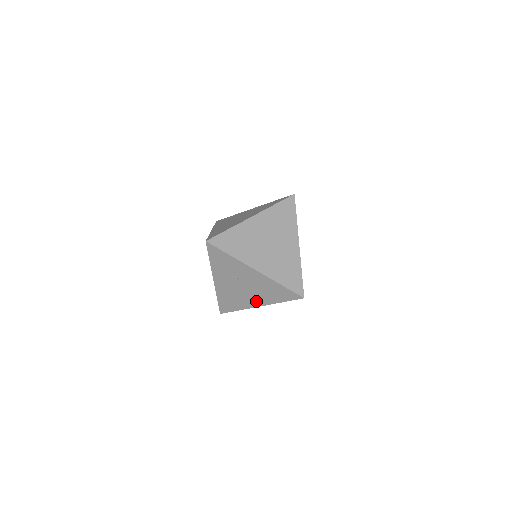
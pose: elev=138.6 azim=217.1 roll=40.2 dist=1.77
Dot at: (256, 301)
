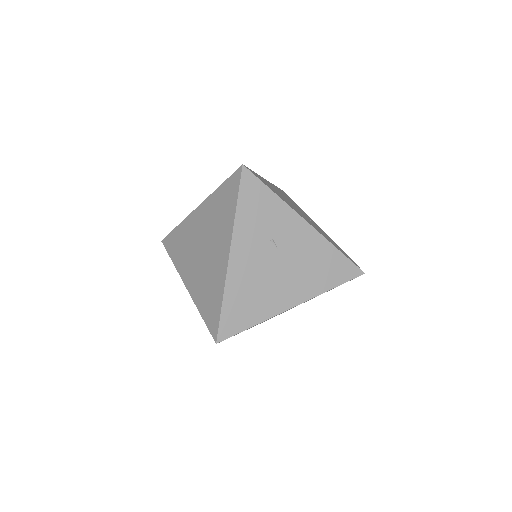
Dot at: (292, 294)
